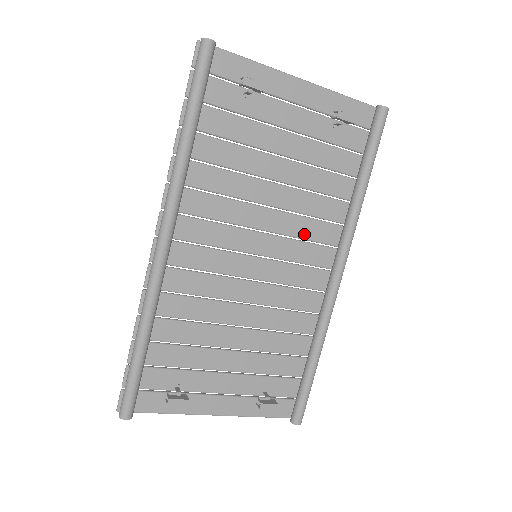
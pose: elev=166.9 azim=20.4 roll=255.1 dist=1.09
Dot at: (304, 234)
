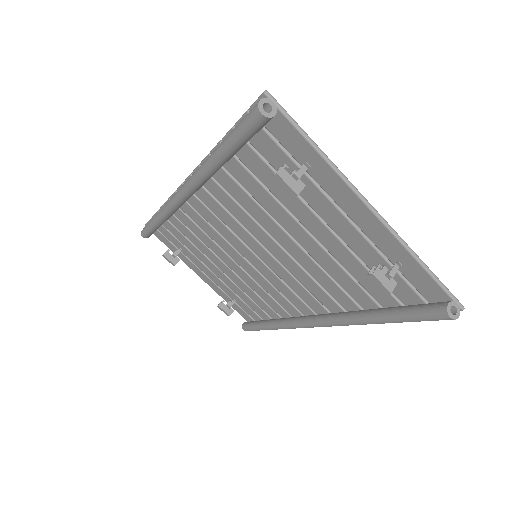
Dot at: (304, 283)
